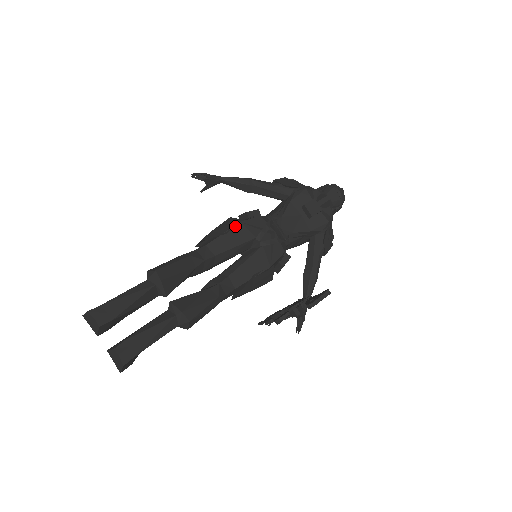
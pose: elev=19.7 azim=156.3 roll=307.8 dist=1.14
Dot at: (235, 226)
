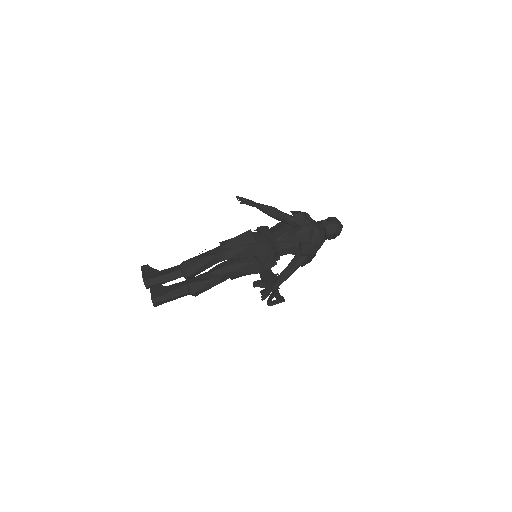
Dot at: (247, 246)
